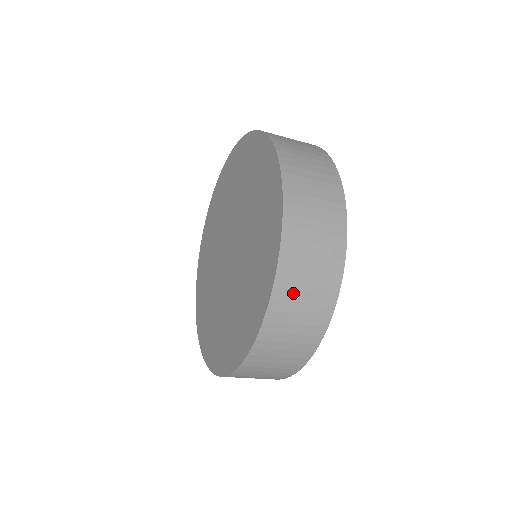
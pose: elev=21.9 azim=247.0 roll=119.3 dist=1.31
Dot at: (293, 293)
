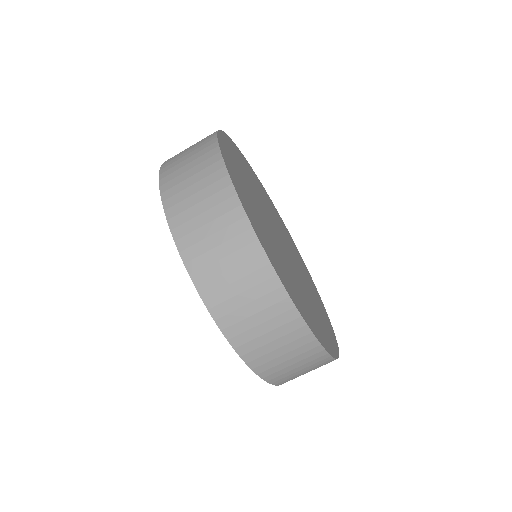
Dot at: (201, 245)
